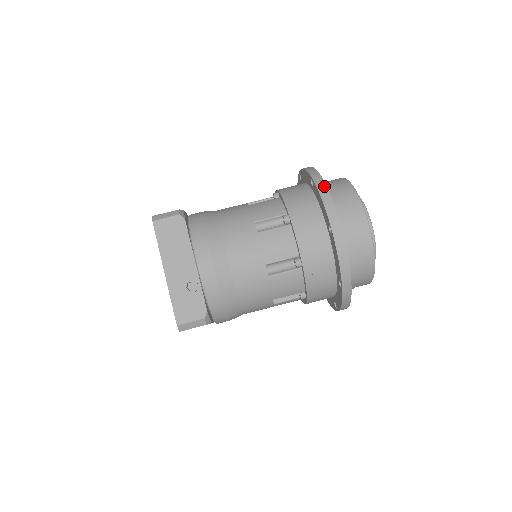
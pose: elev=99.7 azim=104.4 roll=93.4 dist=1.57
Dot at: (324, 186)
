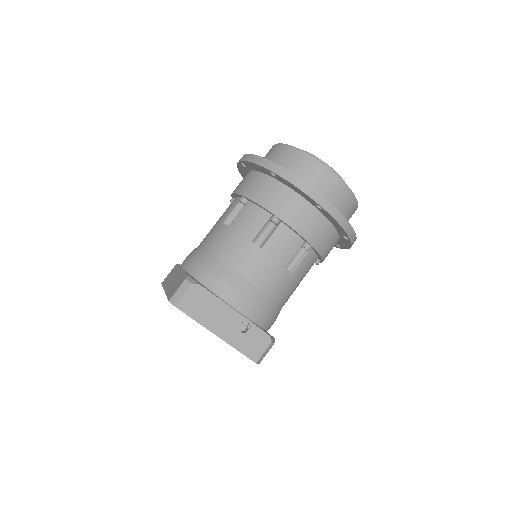
Dot at: (290, 174)
